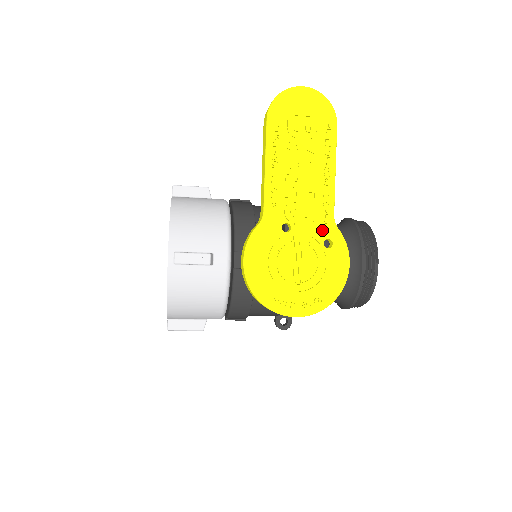
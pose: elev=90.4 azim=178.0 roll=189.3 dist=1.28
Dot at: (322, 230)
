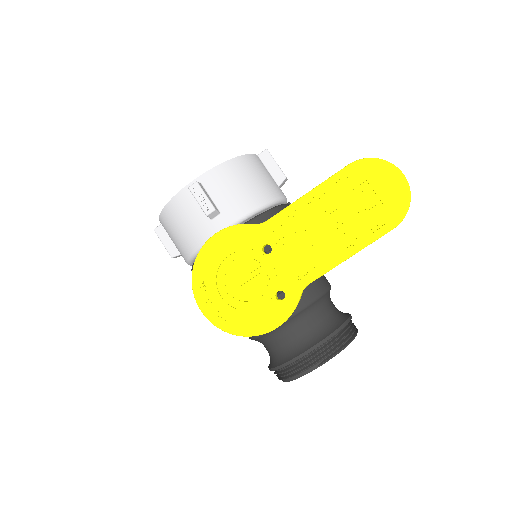
Dot at: (288, 282)
